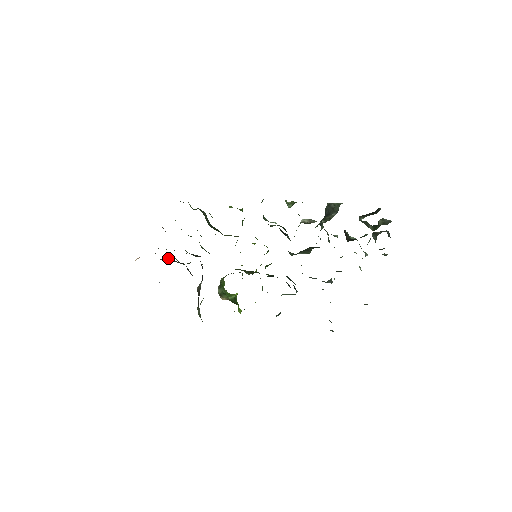
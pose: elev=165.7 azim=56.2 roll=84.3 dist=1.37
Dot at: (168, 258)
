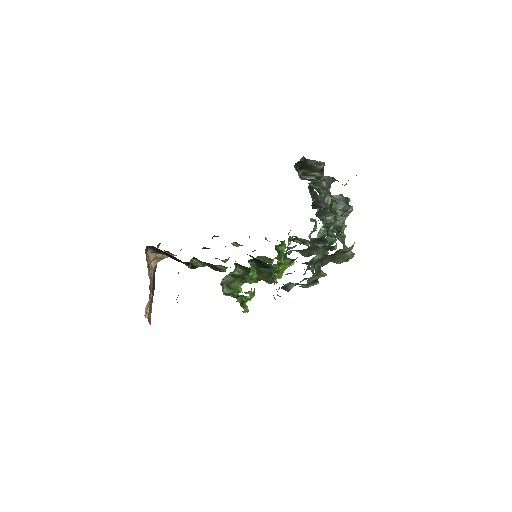
Dot at: (157, 250)
